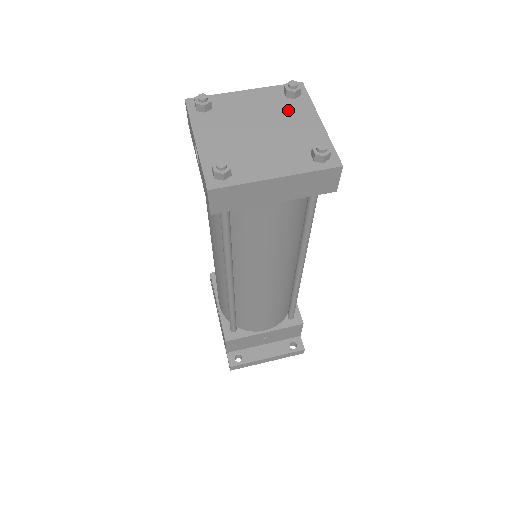
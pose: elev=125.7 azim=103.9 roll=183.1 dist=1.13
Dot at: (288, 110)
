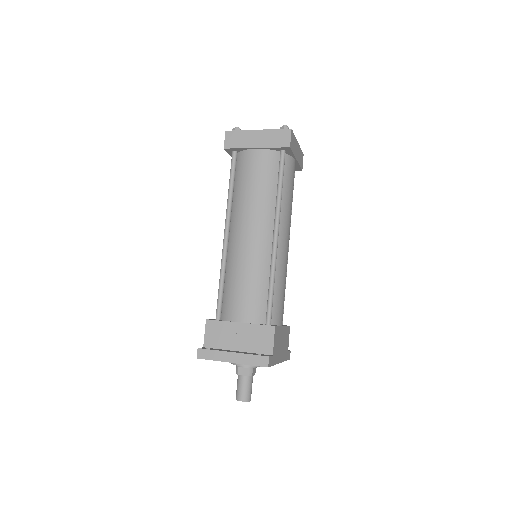
Dot at: occluded
